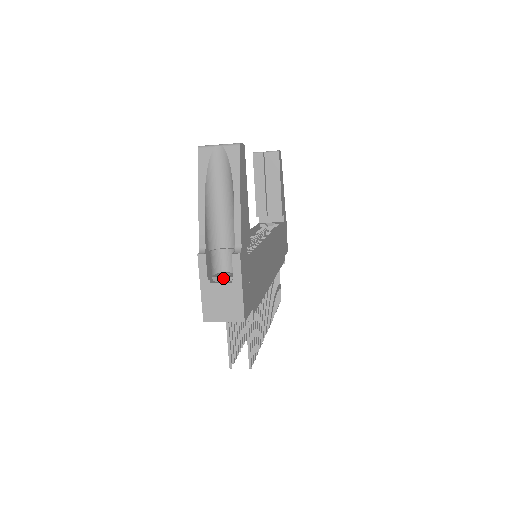
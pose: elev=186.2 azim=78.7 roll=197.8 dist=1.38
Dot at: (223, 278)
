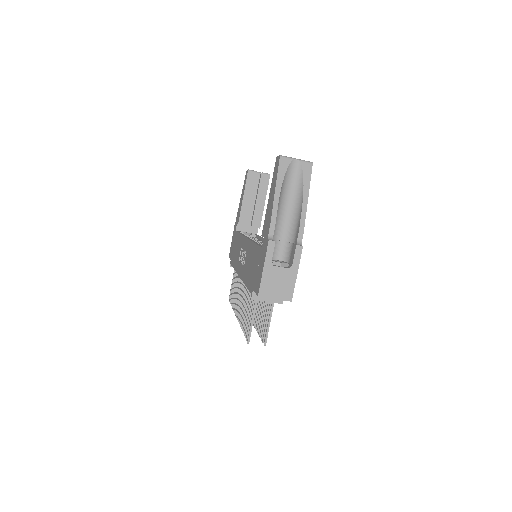
Dot at: (283, 263)
